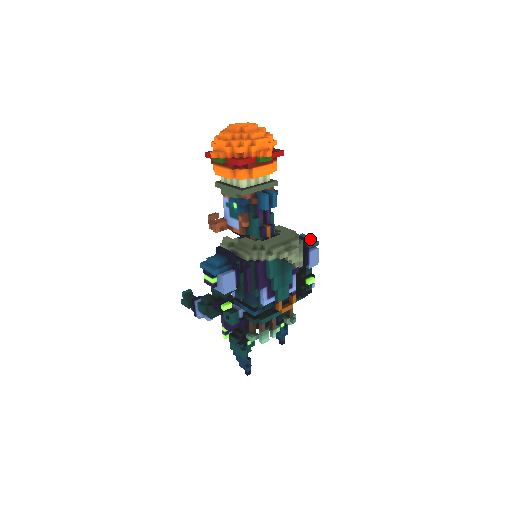
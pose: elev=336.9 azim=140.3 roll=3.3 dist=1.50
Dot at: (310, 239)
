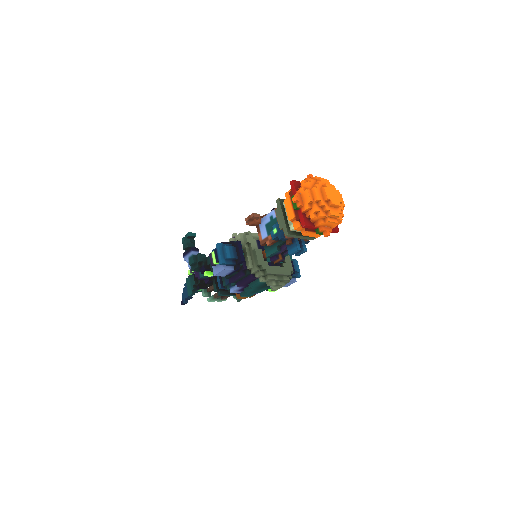
Dot at: (298, 272)
